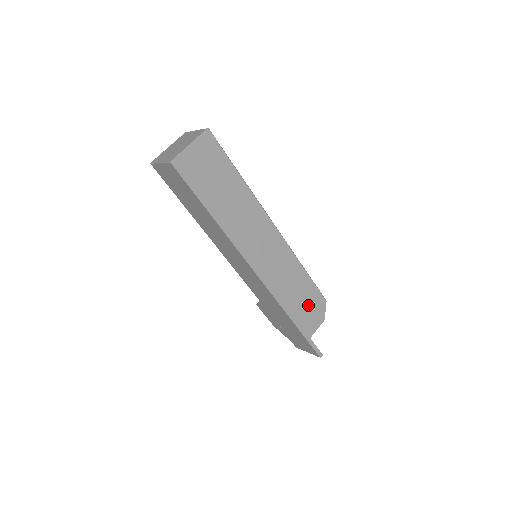
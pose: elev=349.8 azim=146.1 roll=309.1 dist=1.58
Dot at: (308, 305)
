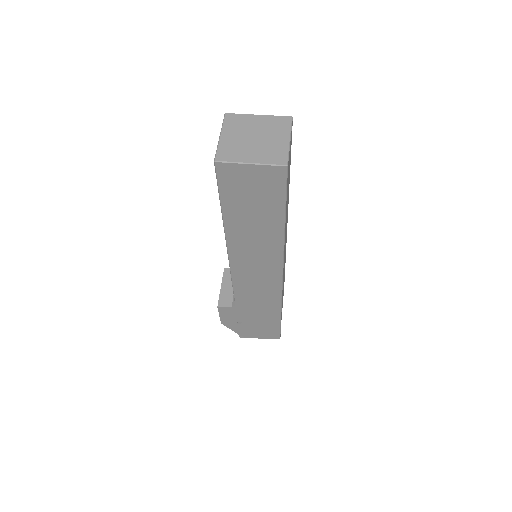
Dot at: occluded
